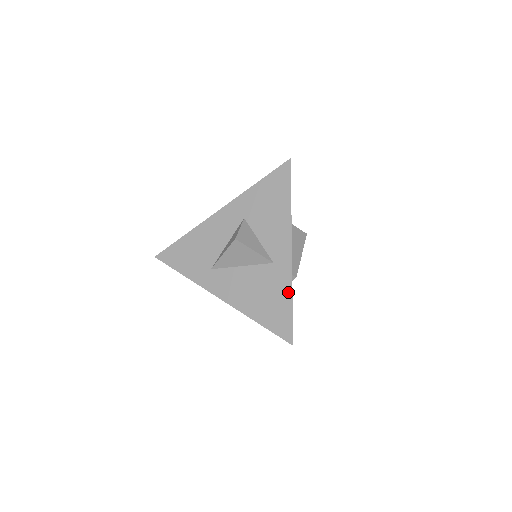
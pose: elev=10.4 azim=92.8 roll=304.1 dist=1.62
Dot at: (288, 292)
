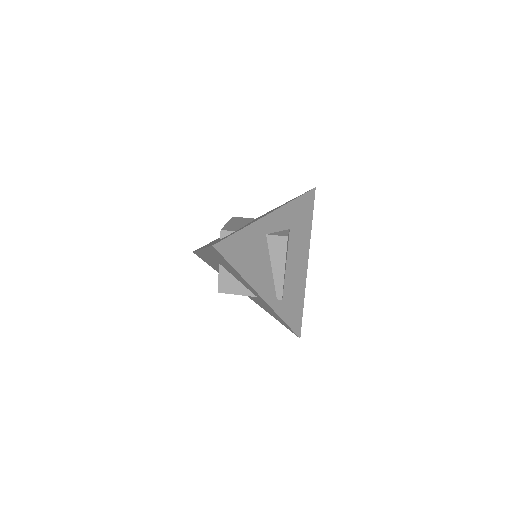
Dot at: occluded
